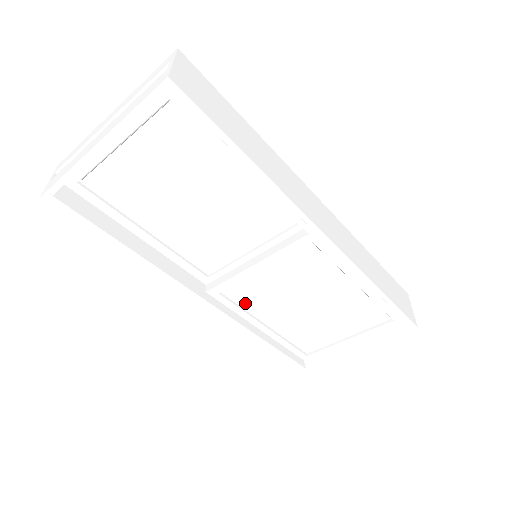
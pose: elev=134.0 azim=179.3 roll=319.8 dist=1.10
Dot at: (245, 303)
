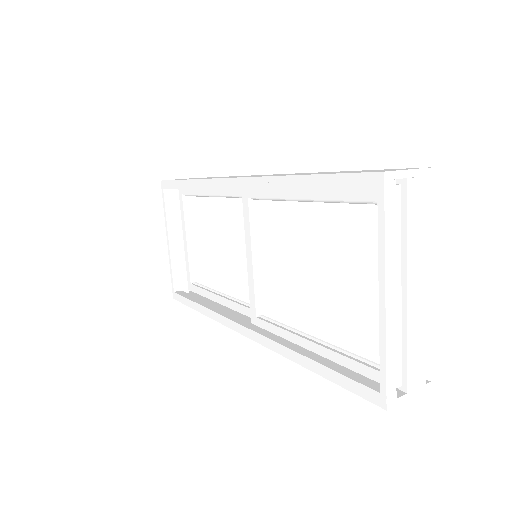
Dot at: (280, 318)
